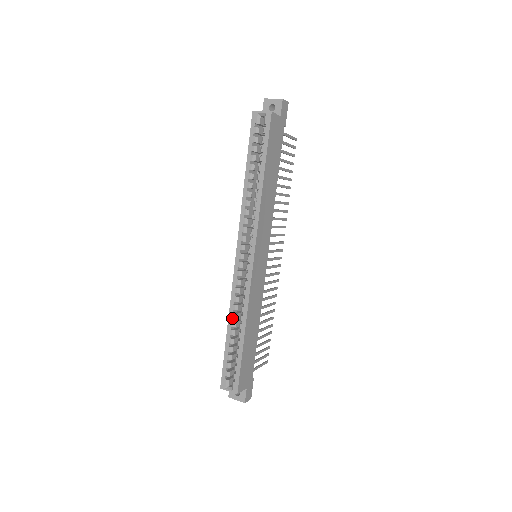
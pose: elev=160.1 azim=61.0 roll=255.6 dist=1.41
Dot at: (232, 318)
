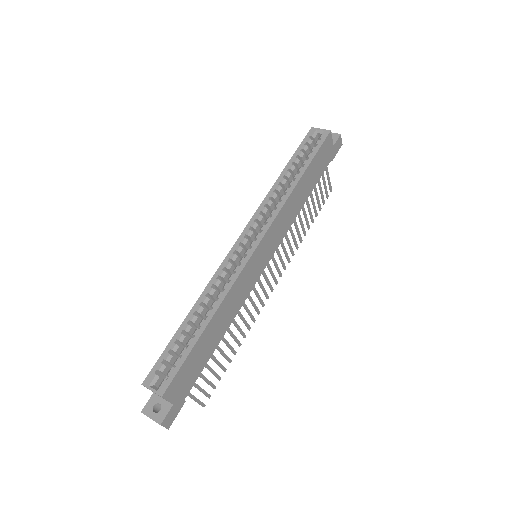
Dot at: (201, 302)
